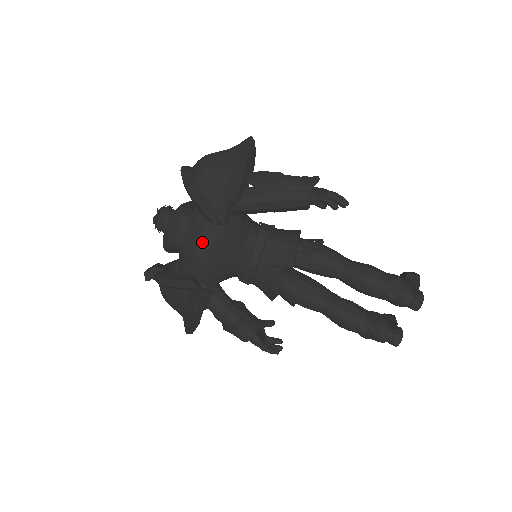
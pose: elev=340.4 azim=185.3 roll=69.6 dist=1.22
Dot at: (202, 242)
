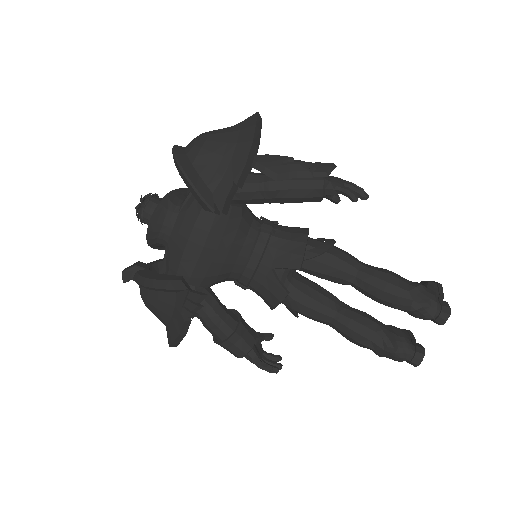
Dot at: (194, 235)
